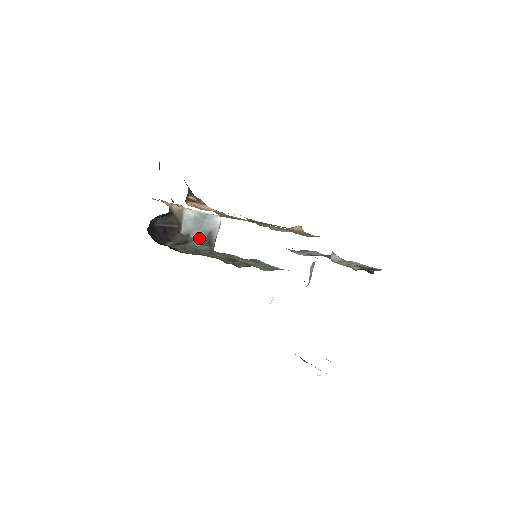
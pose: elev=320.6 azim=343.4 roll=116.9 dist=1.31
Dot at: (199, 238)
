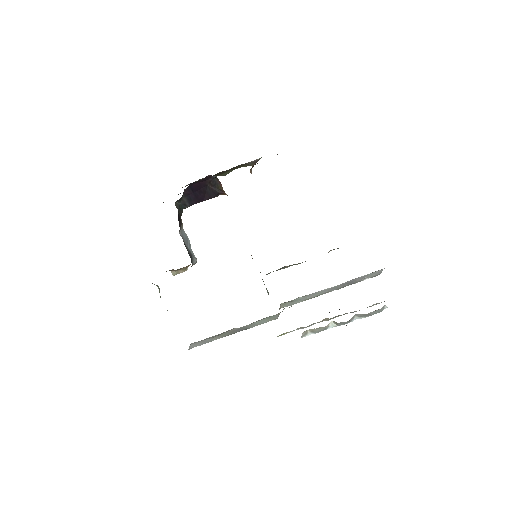
Dot at: (187, 249)
